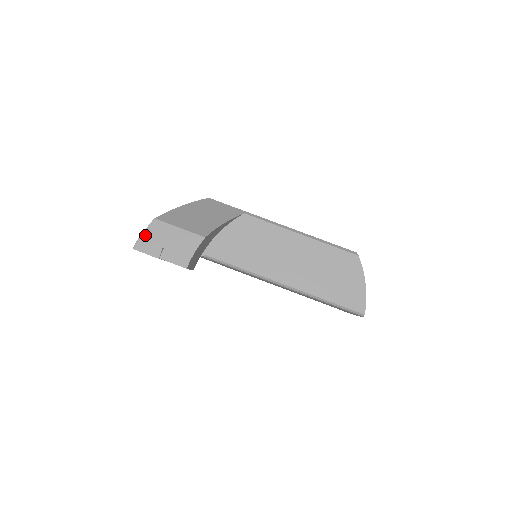
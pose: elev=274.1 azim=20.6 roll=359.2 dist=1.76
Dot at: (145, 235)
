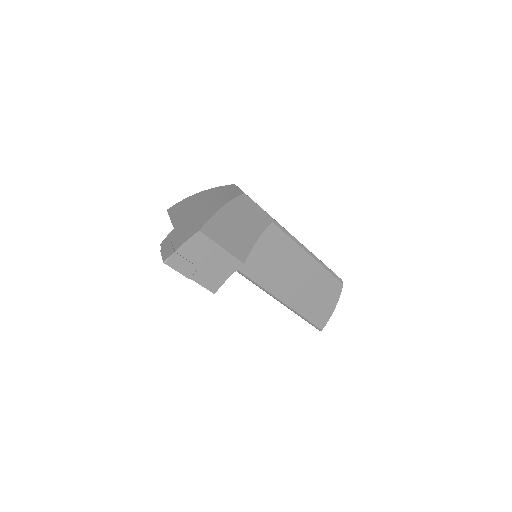
Dot at: (183, 249)
